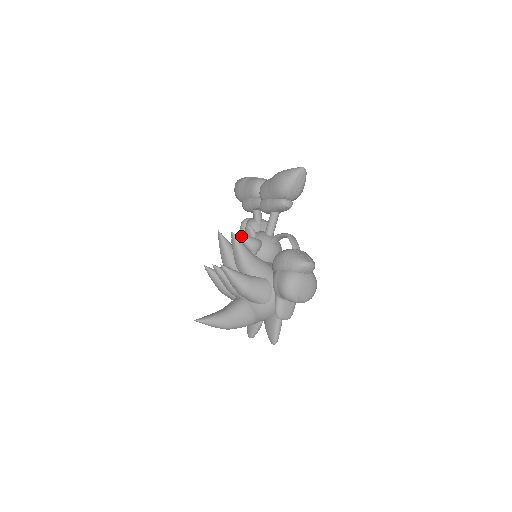
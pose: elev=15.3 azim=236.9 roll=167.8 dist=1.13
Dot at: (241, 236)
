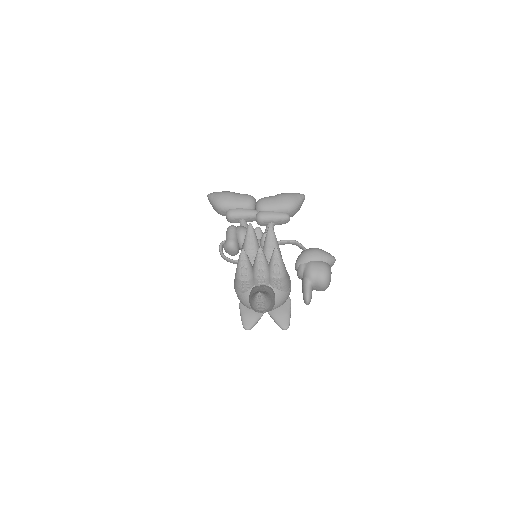
Dot at: (266, 232)
